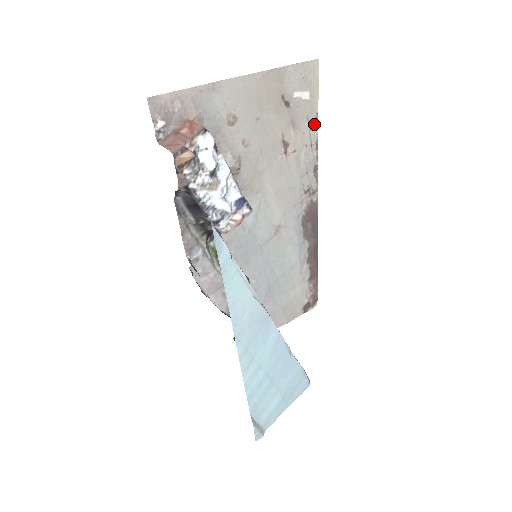
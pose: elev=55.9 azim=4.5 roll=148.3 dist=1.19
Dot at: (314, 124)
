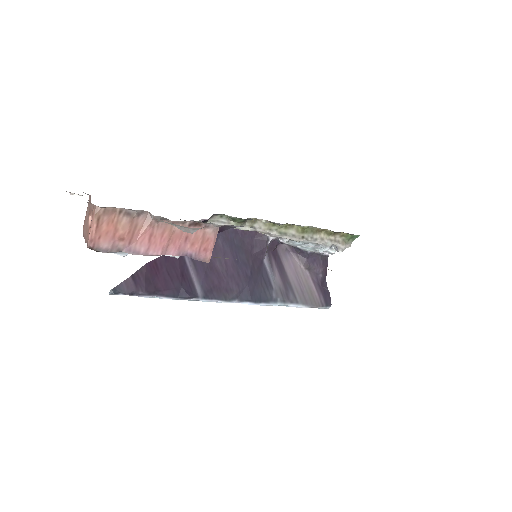
Dot at: occluded
